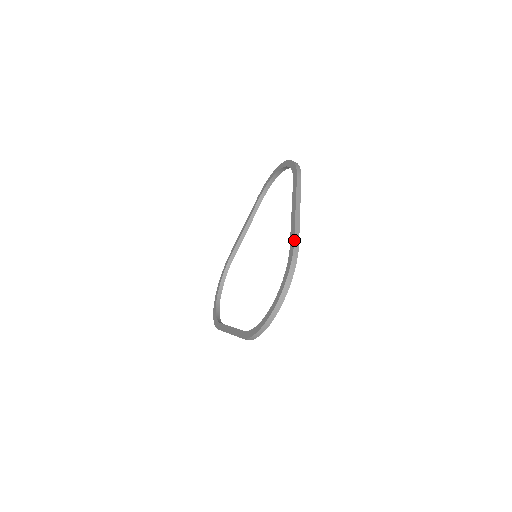
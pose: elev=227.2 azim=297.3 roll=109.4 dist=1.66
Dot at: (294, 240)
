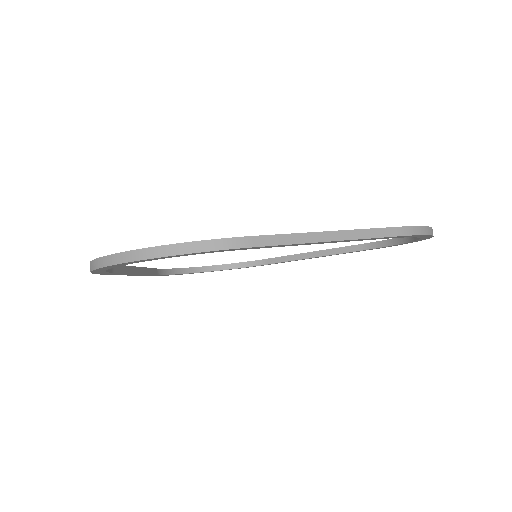
Dot at: occluded
